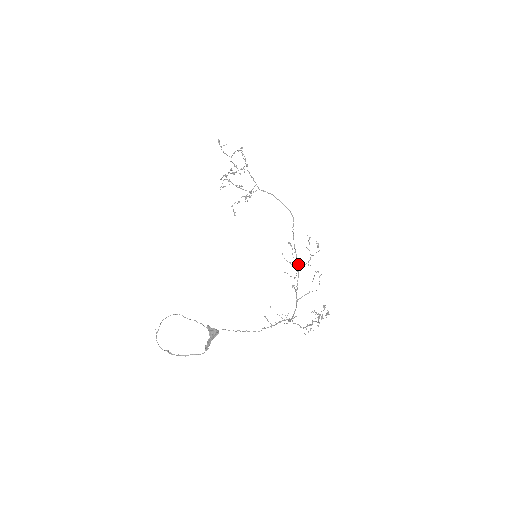
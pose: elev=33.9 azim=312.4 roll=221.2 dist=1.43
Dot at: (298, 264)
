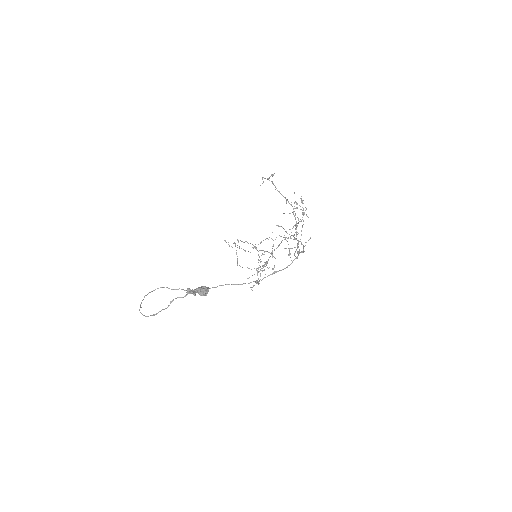
Dot at: occluded
